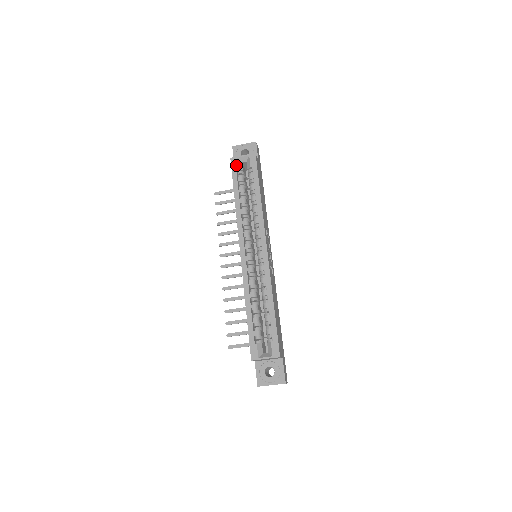
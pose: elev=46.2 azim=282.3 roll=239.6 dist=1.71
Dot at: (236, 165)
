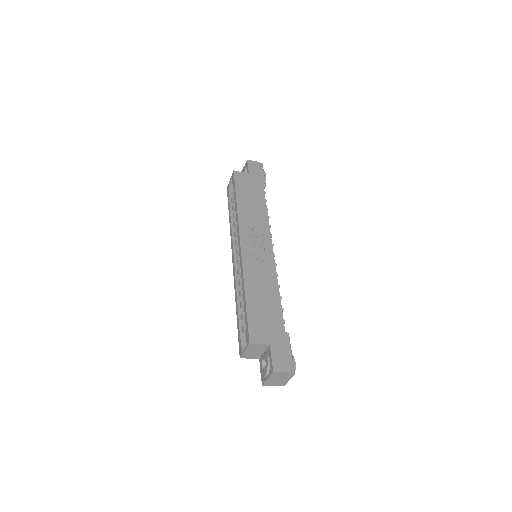
Dot at: (228, 191)
